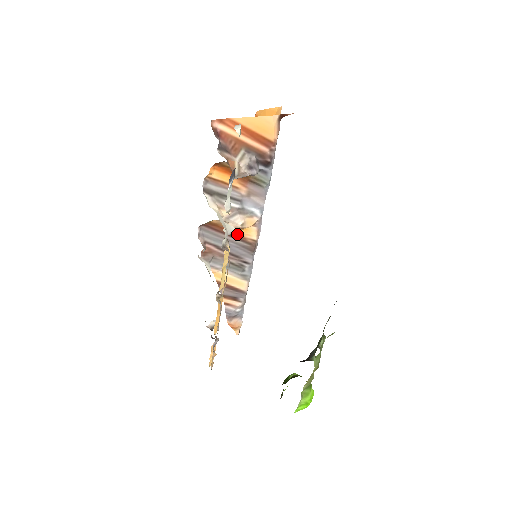
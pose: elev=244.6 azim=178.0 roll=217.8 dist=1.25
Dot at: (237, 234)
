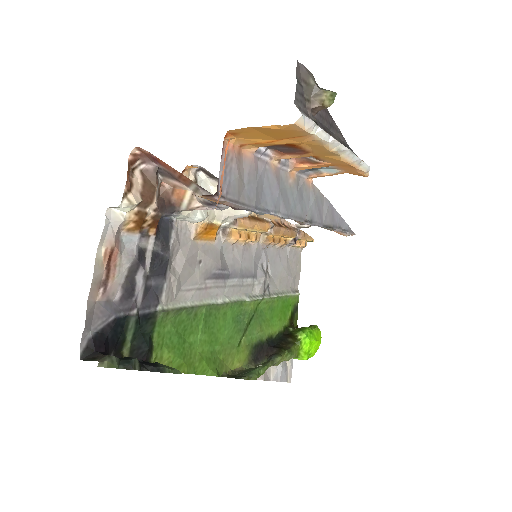
Dot at: occluded
